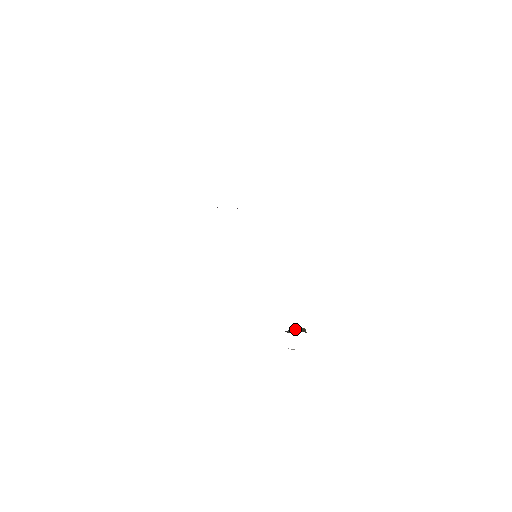
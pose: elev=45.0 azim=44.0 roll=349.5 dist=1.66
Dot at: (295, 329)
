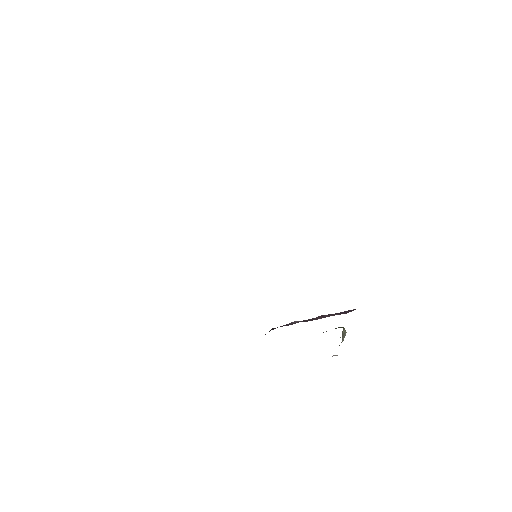
Dot at: occluded
